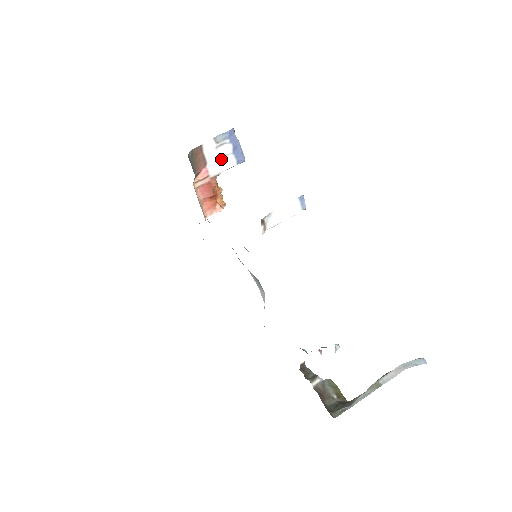
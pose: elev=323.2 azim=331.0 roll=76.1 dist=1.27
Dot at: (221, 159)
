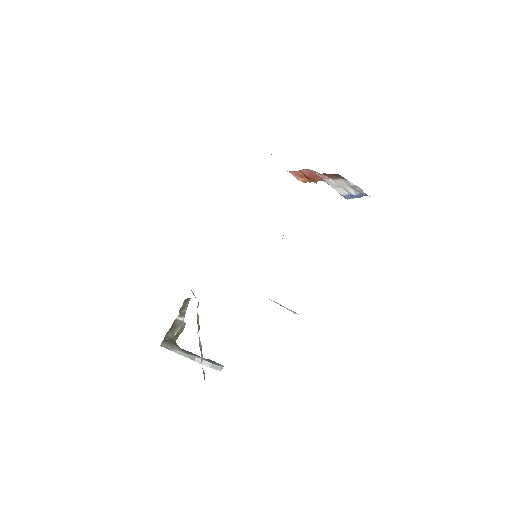
Dot at: (341, 186)
